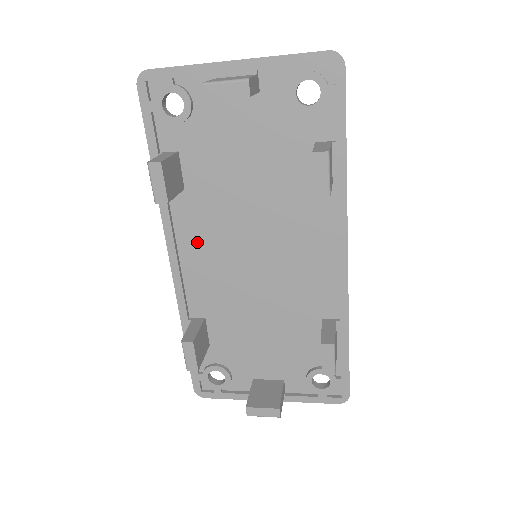
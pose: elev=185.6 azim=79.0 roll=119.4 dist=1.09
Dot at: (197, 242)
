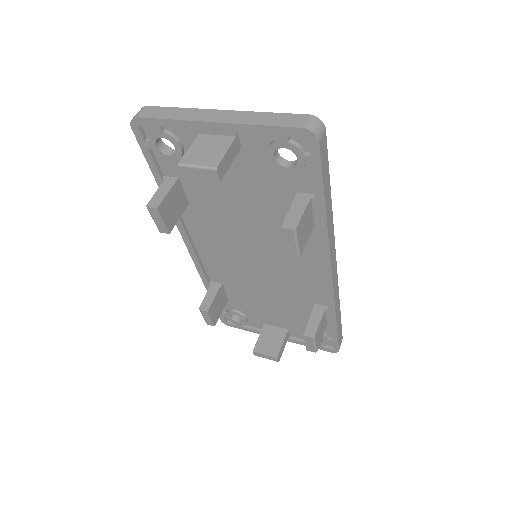
Dot at: (207, 239)
